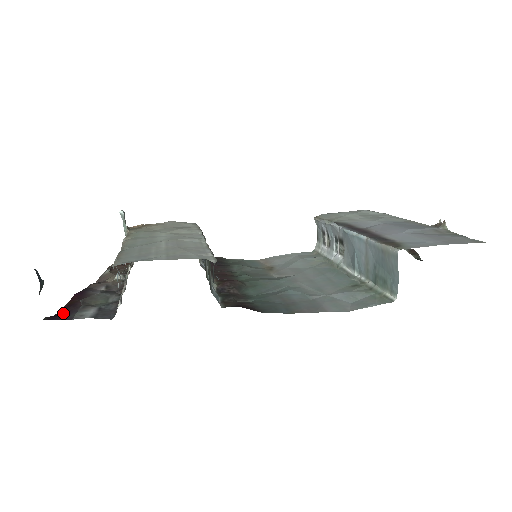
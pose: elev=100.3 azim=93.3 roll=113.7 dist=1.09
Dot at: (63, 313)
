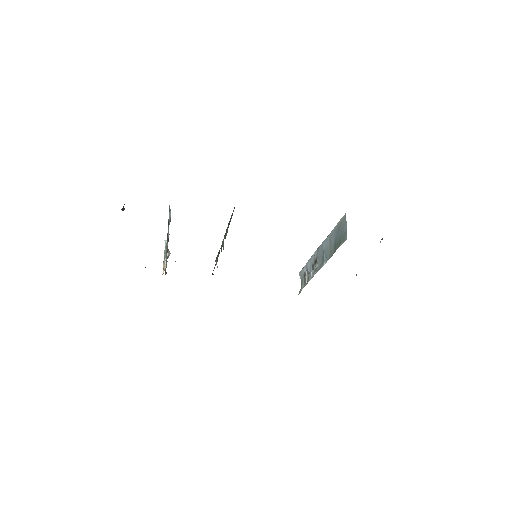
Dot at: occluded
